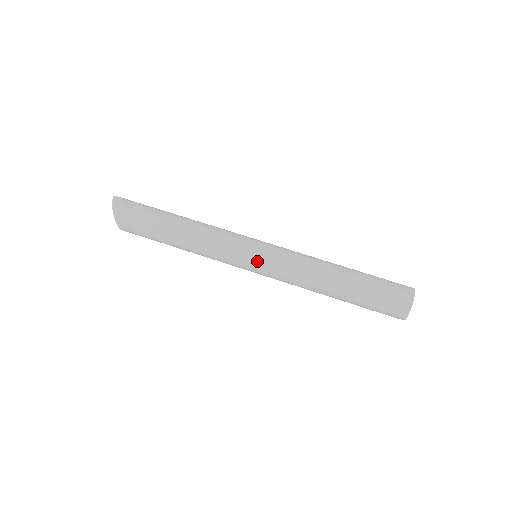
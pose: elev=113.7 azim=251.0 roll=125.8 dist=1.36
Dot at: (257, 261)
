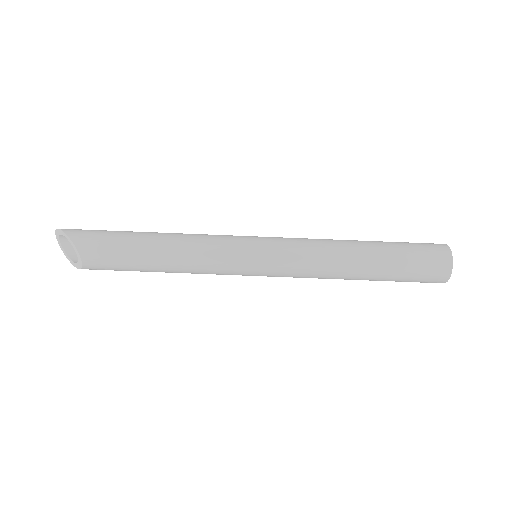
Dot at: (262, 263)
